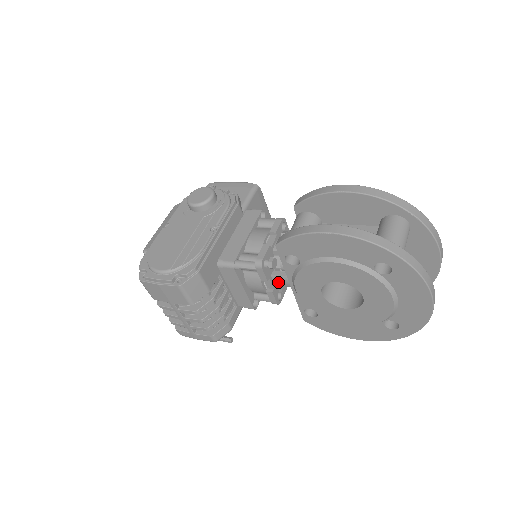
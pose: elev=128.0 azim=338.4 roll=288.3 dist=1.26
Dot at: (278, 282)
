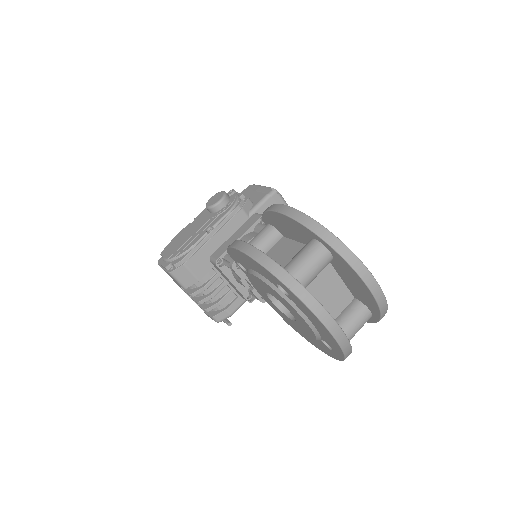
Dot at: occluded
